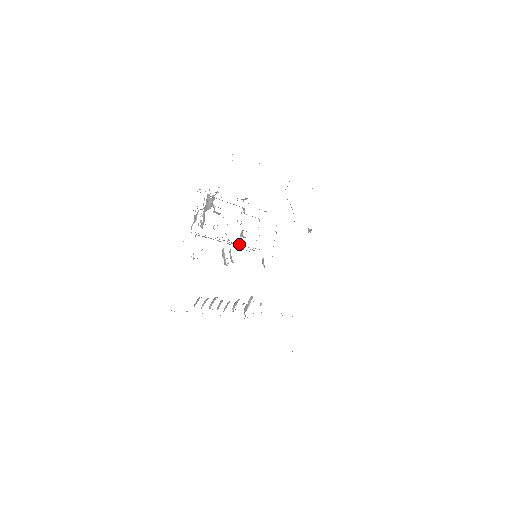
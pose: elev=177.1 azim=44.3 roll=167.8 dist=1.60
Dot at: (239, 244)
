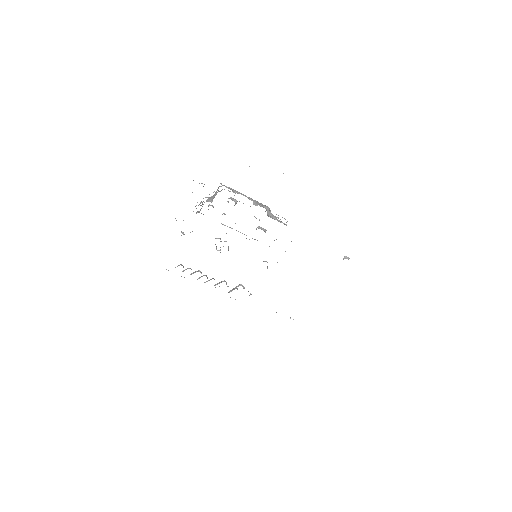
Dot at: occluded
